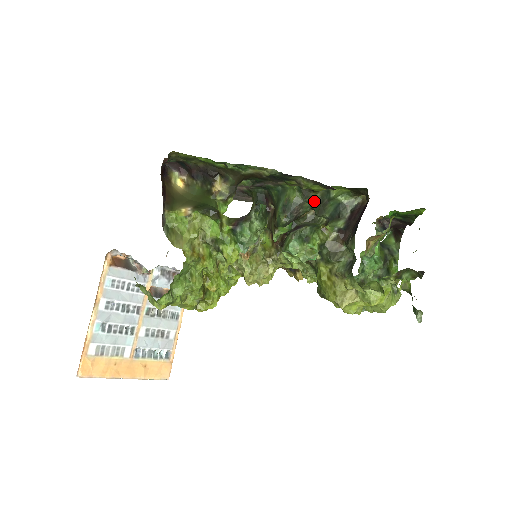
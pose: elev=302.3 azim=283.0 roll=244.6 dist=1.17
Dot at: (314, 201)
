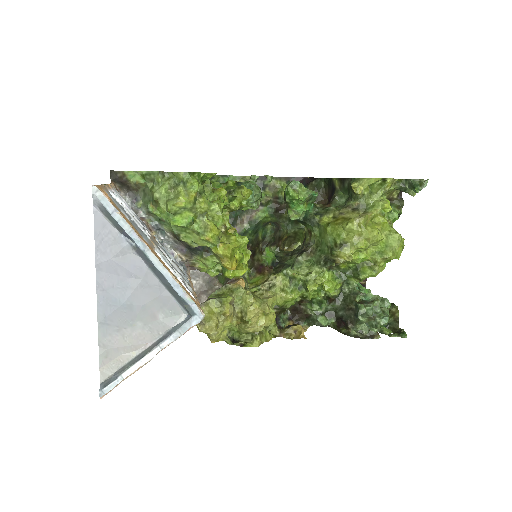
Dot at: (287, 218)
